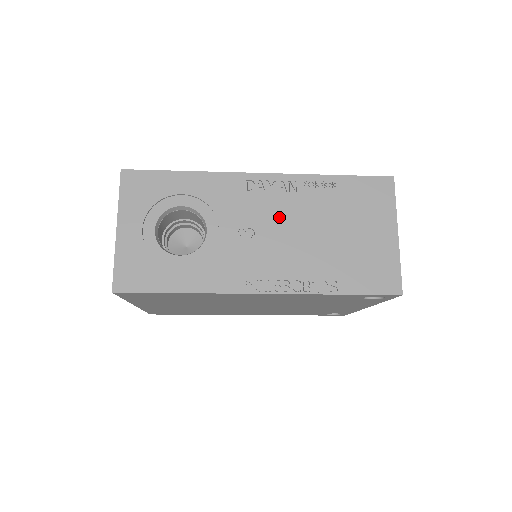
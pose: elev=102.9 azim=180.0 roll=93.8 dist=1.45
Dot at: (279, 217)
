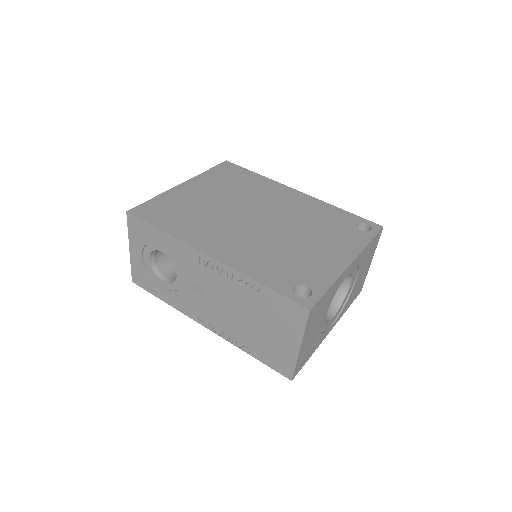
Dot at: (219, 292)
